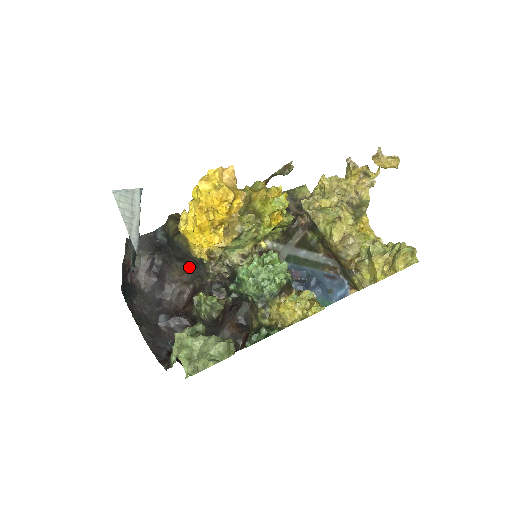
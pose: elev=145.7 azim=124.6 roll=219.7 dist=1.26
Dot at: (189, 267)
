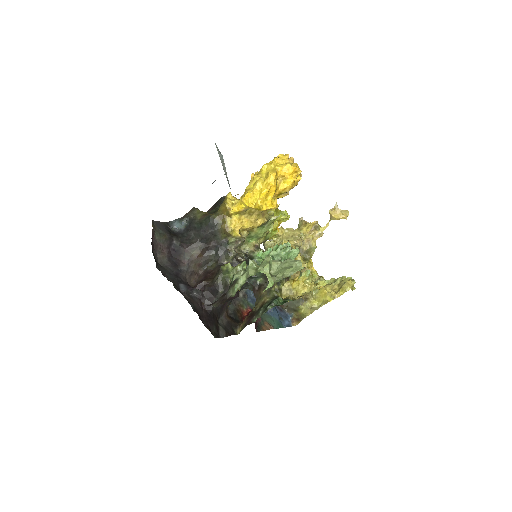
Dot at: (207, 250)
